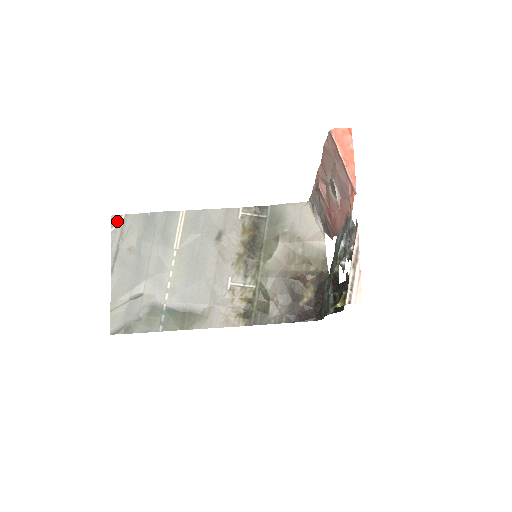
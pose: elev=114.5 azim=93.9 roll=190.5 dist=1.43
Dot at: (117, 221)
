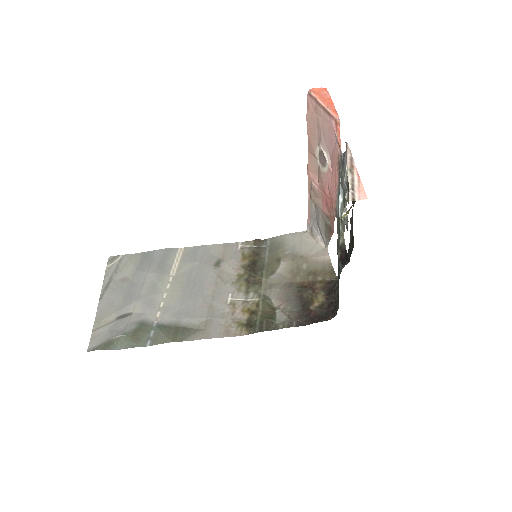
Dot at: (113, 260)
